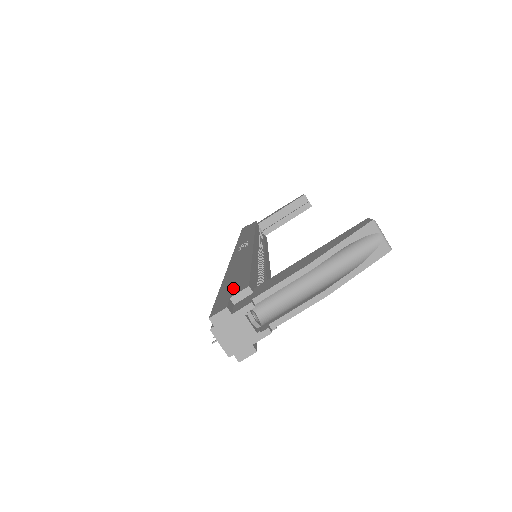
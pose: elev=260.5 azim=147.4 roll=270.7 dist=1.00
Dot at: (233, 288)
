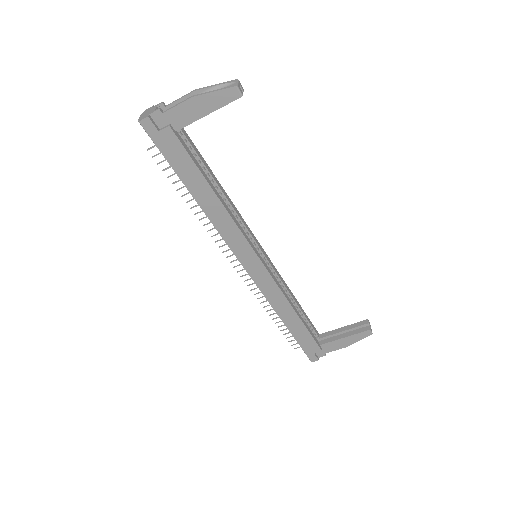
Dot at: occluded
